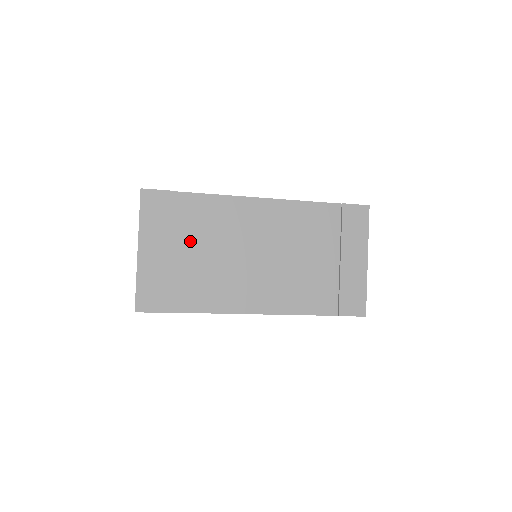
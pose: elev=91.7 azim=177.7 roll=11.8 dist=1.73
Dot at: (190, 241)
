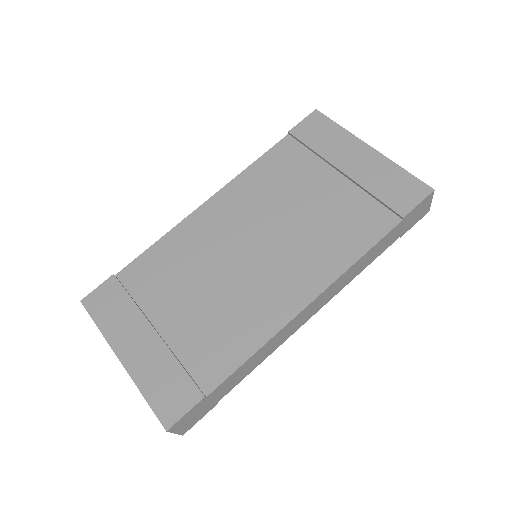
Dot at: (169, 302)
